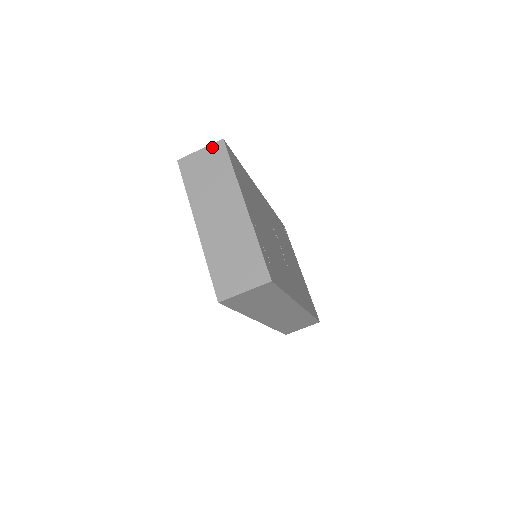
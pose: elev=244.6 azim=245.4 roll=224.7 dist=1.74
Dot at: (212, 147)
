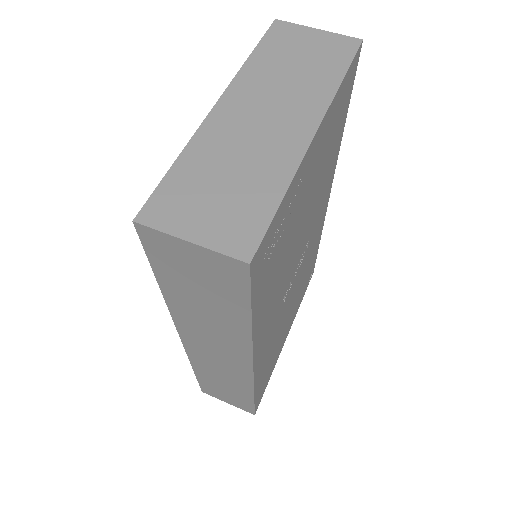
Dot at: (338, 37)
